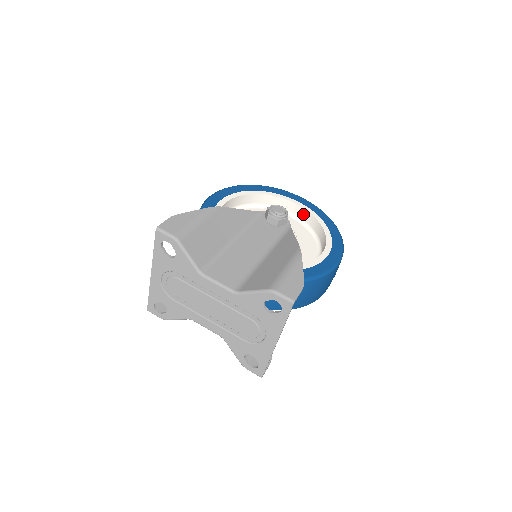
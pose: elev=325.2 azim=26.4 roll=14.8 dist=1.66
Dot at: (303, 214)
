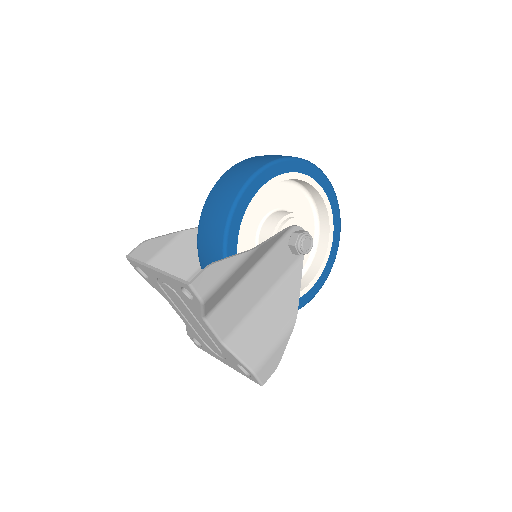
Dot at: (323, 214)
